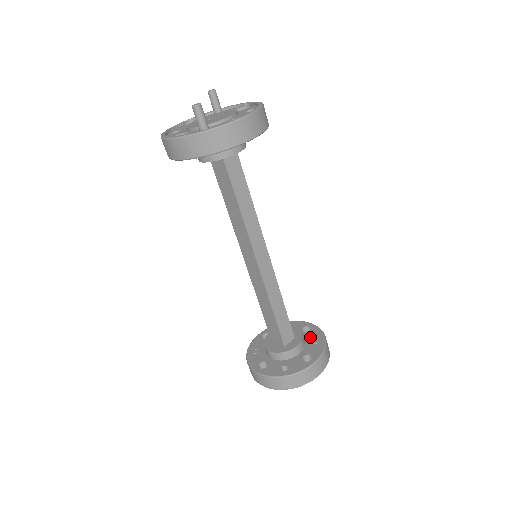
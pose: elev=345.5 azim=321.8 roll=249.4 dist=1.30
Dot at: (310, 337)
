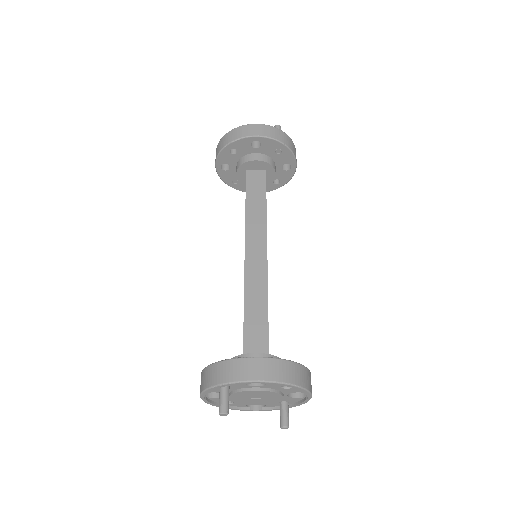
Dot at: occluded
